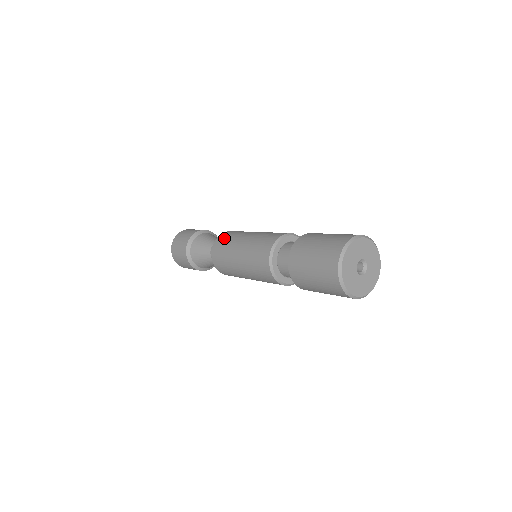
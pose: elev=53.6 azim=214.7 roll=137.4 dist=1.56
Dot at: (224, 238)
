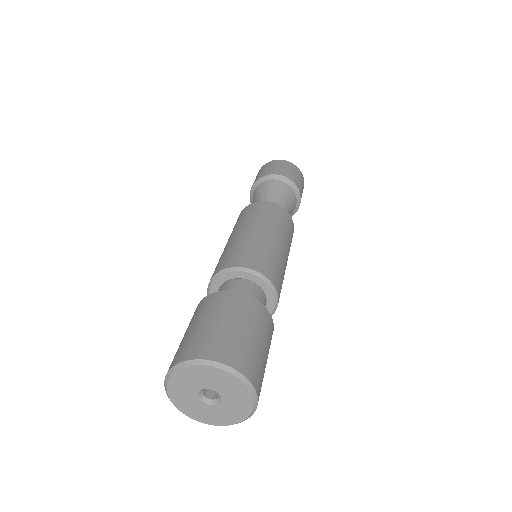
Dot at: (254, 209)
